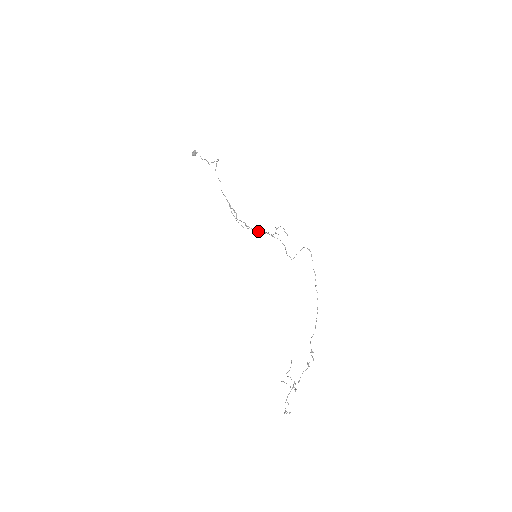
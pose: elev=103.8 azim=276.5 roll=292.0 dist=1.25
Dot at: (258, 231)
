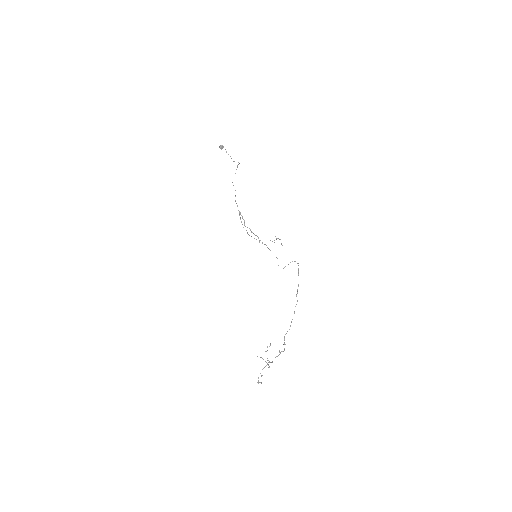
Dot at: (259, 241)
